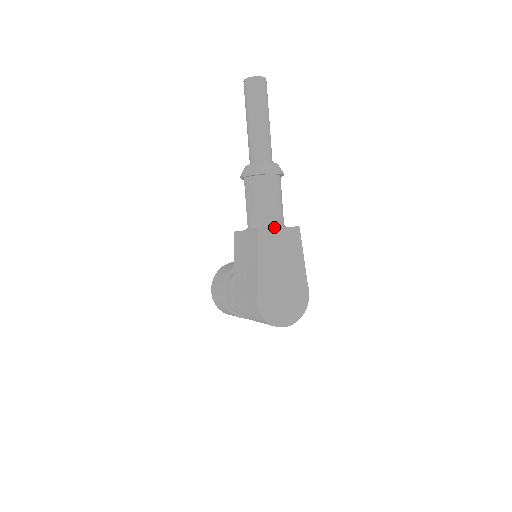
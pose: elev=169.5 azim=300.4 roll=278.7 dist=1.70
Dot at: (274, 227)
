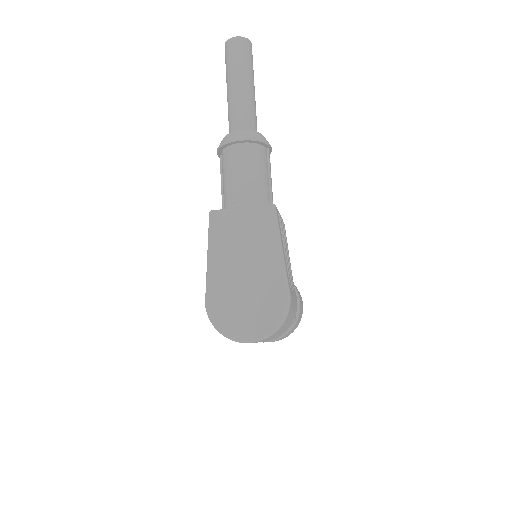
Dot at: (238, 207)
